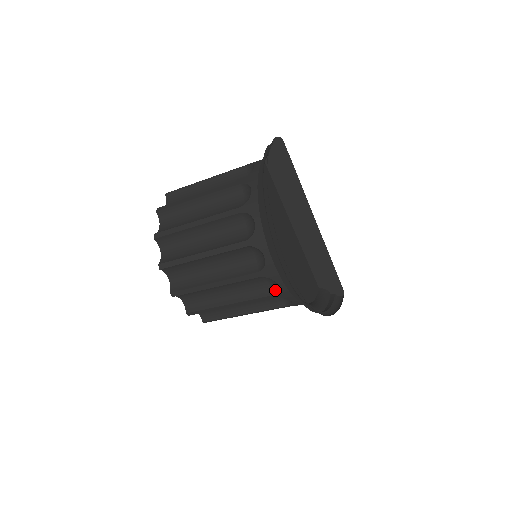
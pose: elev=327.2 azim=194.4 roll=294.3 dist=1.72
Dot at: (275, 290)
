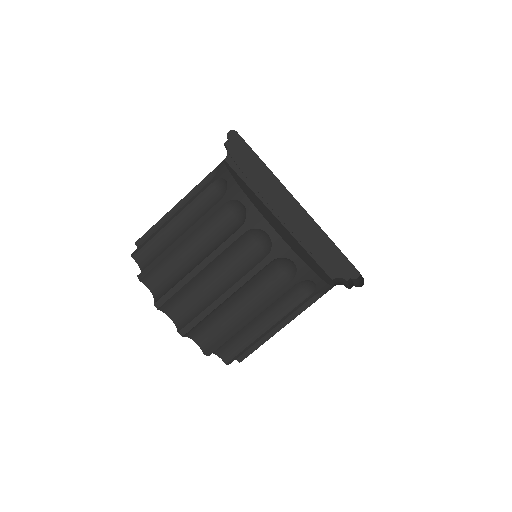
Dot at: (293, 273)
